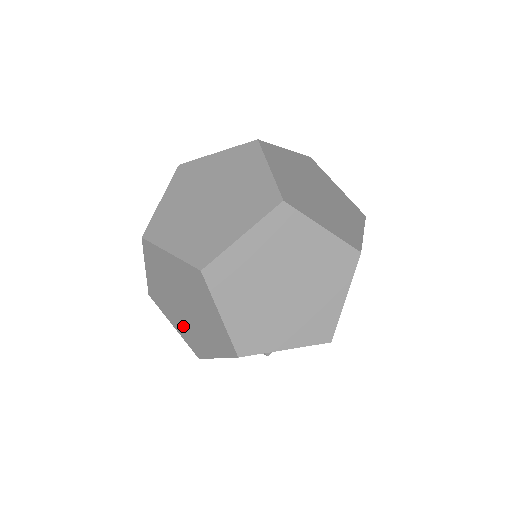
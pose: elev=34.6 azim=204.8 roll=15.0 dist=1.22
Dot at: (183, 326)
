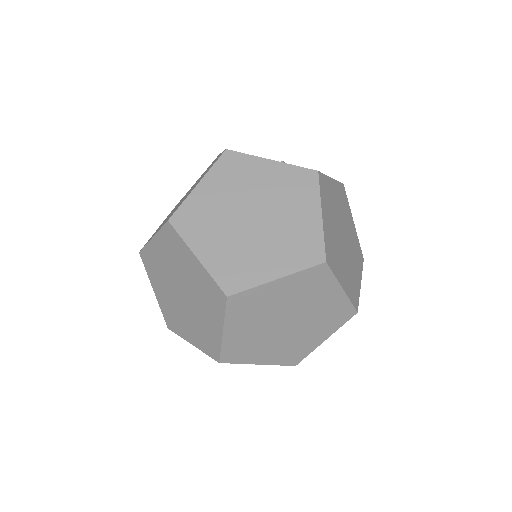
Dot at: (167, 301)
